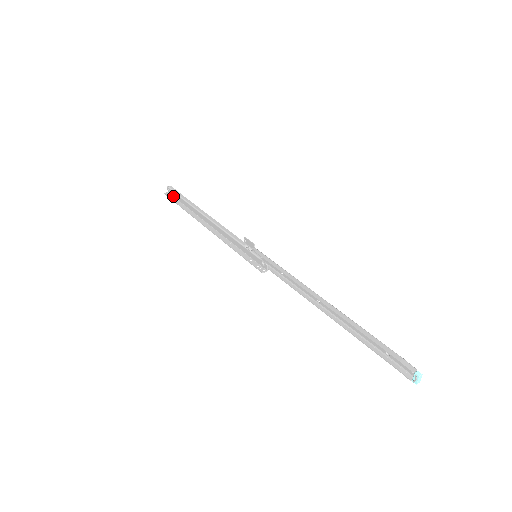
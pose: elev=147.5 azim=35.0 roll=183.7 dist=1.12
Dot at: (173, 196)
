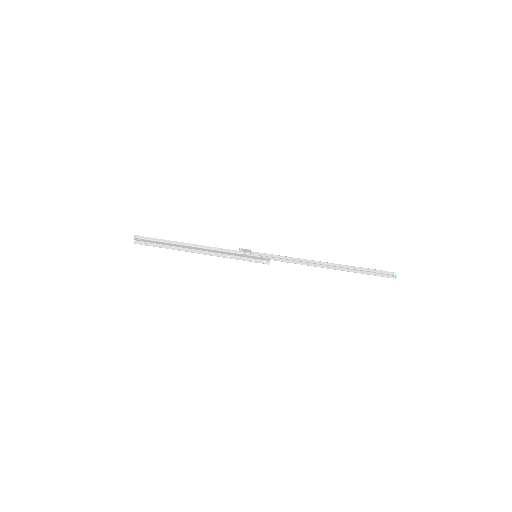
Dot at: (144, 242)
